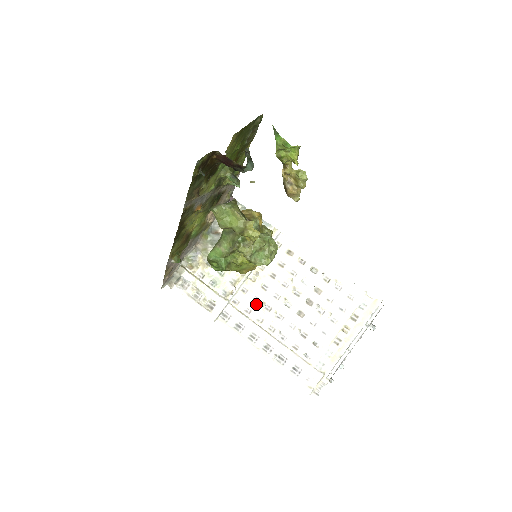
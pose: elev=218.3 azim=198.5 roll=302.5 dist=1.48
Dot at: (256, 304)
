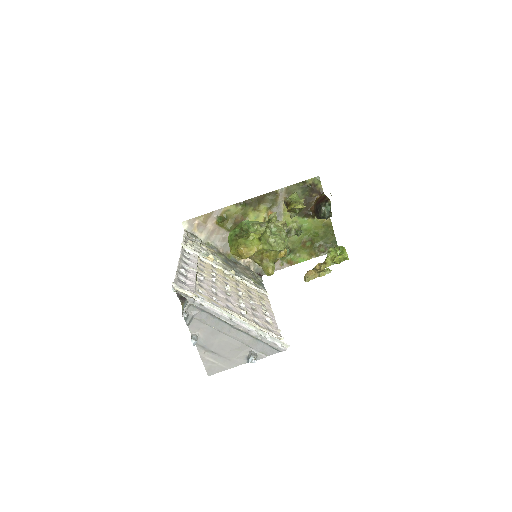
Dot at: (211, 270)
